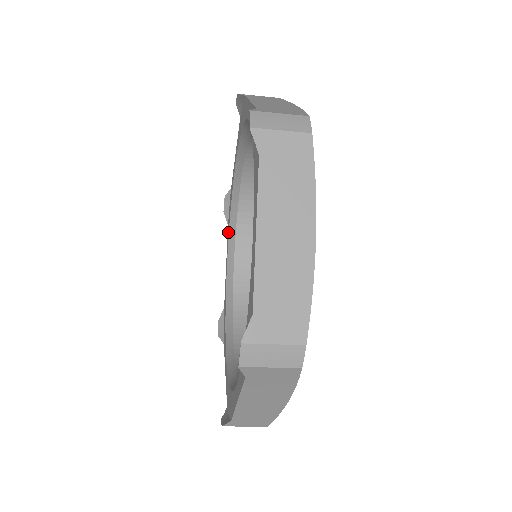
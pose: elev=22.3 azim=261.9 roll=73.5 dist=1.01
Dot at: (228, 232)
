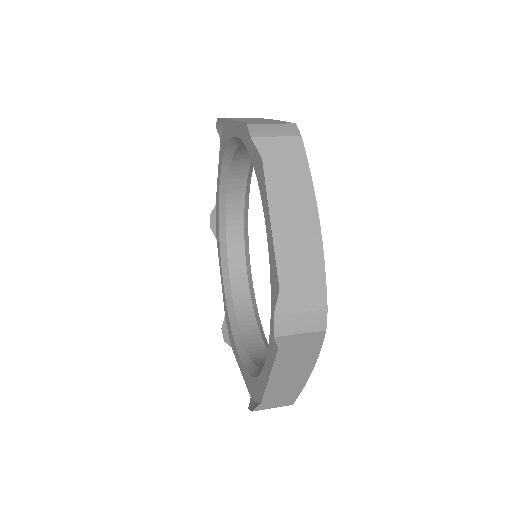
Dot at: (221, 155)
